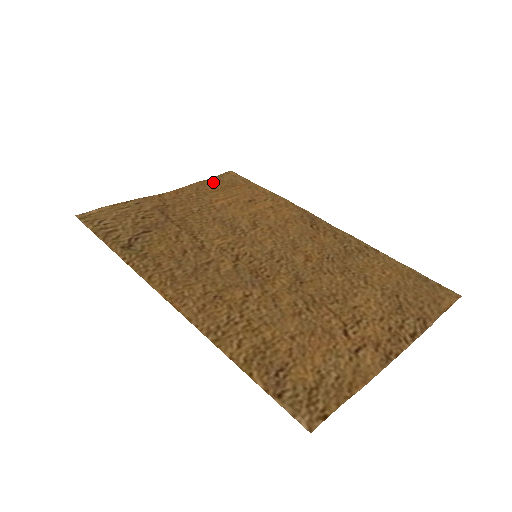
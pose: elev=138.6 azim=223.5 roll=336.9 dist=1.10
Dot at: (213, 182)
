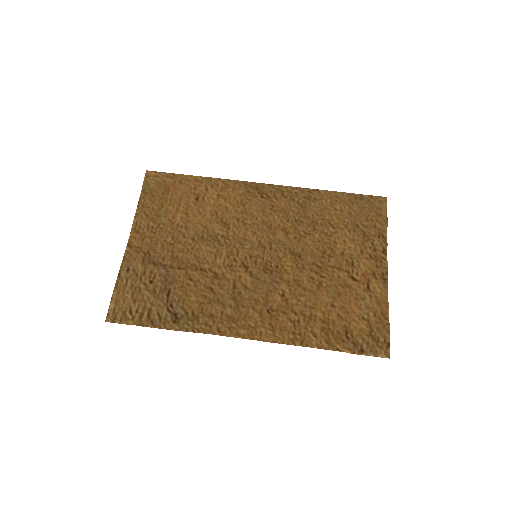
Dot at: (148, 196)
